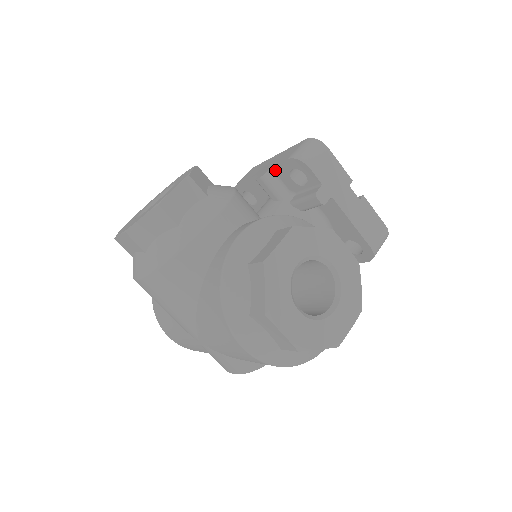
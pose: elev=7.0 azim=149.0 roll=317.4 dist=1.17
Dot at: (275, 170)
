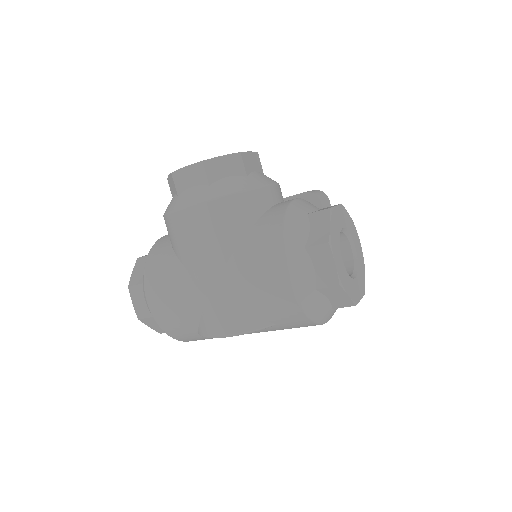
Dot at: occluded
